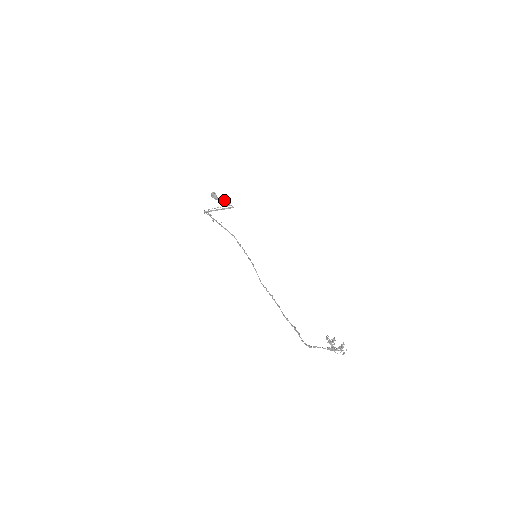
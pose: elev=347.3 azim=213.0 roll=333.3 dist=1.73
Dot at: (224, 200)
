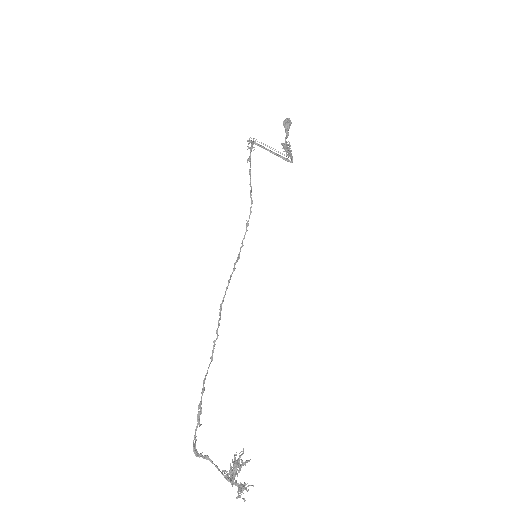
Dot at: (289, 142)
